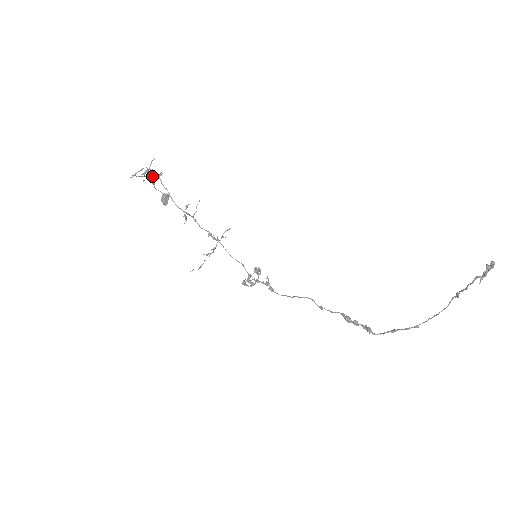
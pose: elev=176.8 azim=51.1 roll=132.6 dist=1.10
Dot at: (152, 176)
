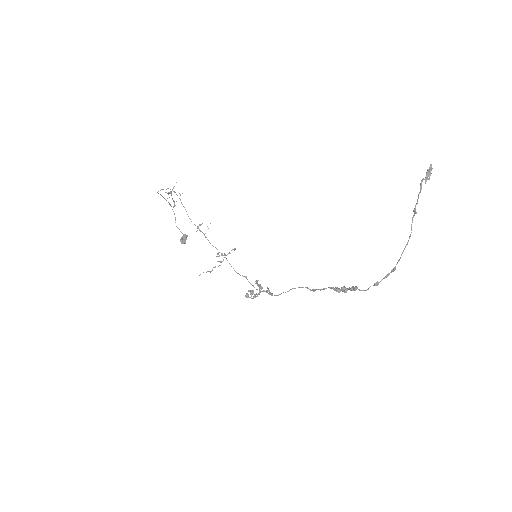
Dot at: occluded
